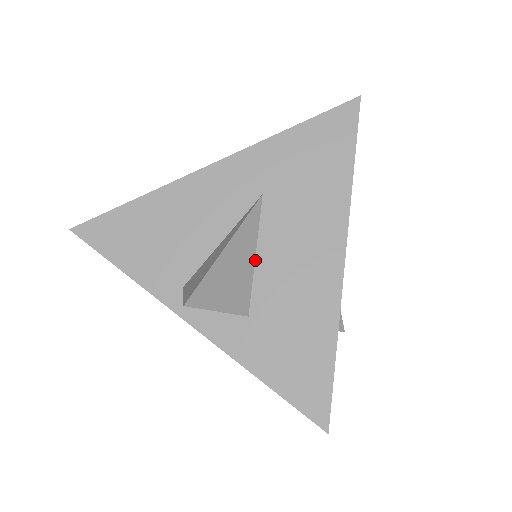
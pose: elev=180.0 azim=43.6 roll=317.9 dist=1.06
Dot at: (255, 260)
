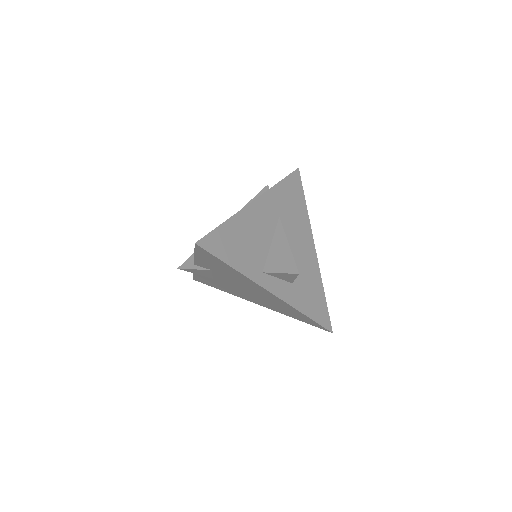
Dot at: occluded
